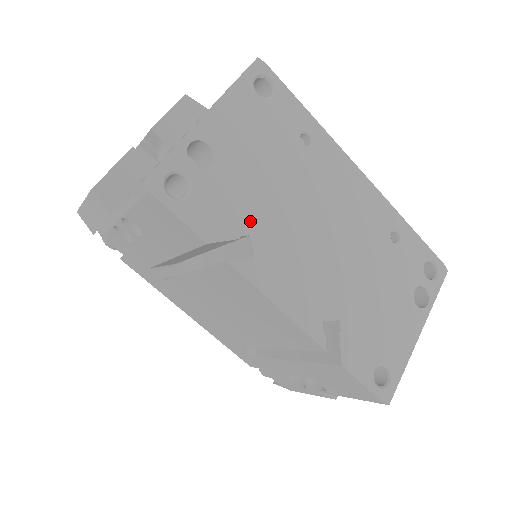
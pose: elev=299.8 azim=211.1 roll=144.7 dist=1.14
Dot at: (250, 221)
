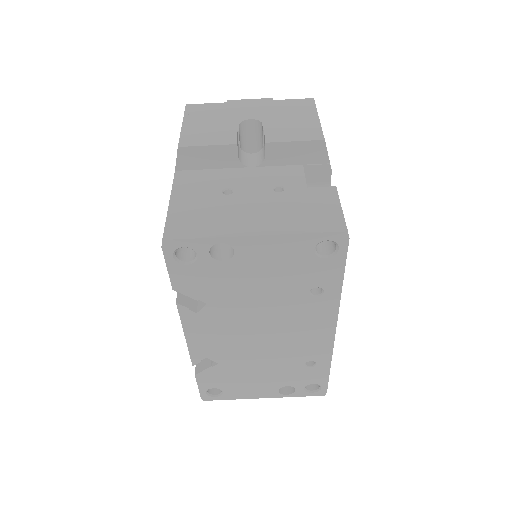
Dot at: (216, 299)
